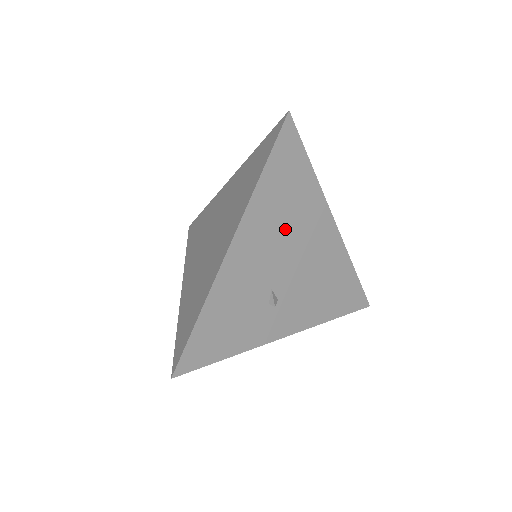
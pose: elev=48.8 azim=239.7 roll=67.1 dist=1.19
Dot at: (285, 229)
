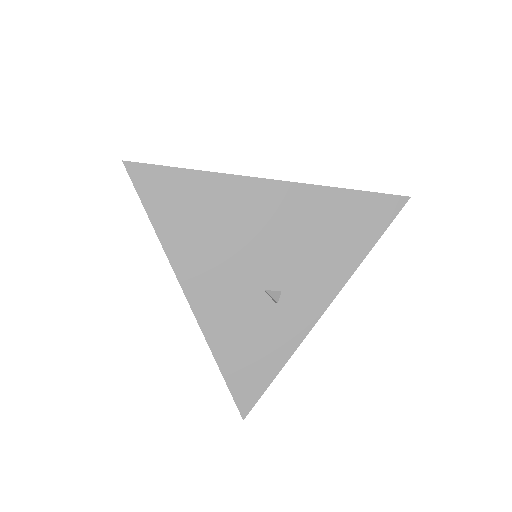
Dot at: (223, 238)
